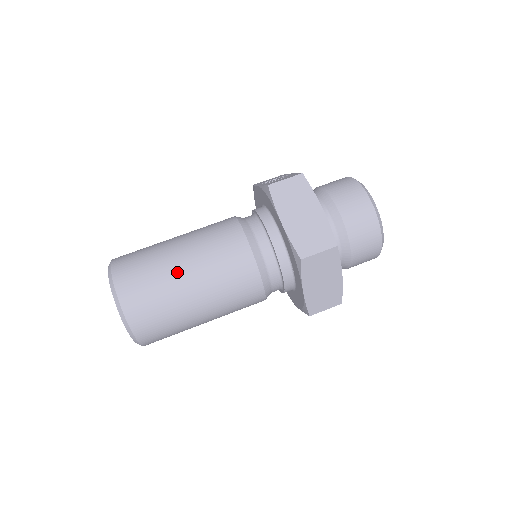
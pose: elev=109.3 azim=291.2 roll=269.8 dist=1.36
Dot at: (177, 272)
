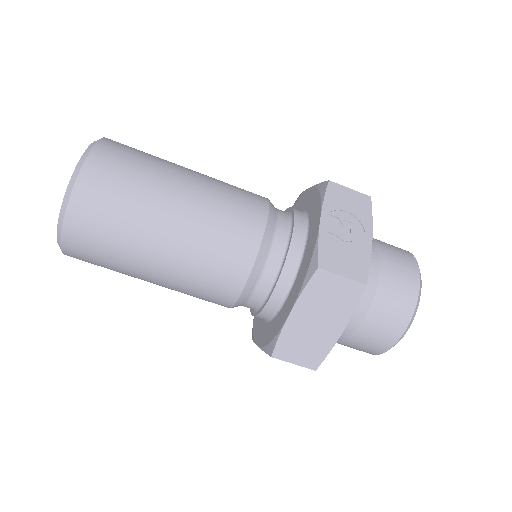
Dot at: (147, 253)
